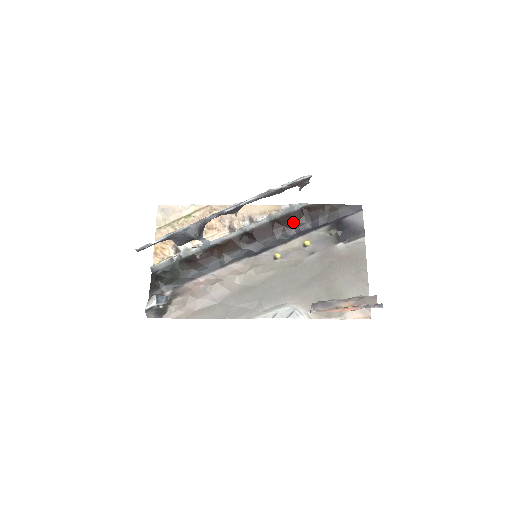
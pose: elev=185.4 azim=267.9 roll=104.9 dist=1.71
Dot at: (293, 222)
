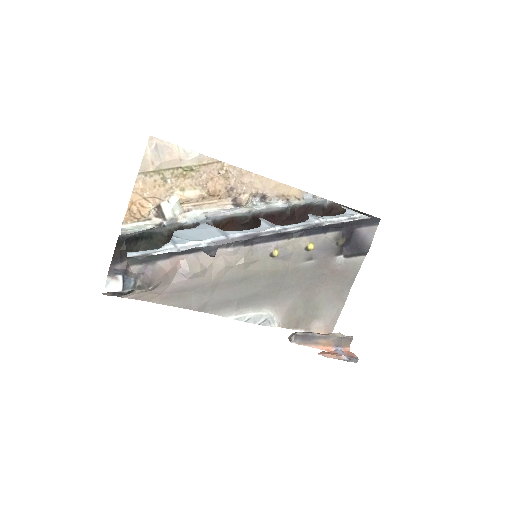
Dot at: (307, 217)
